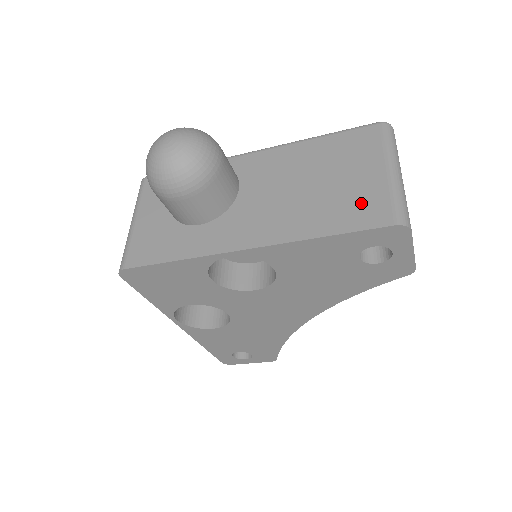
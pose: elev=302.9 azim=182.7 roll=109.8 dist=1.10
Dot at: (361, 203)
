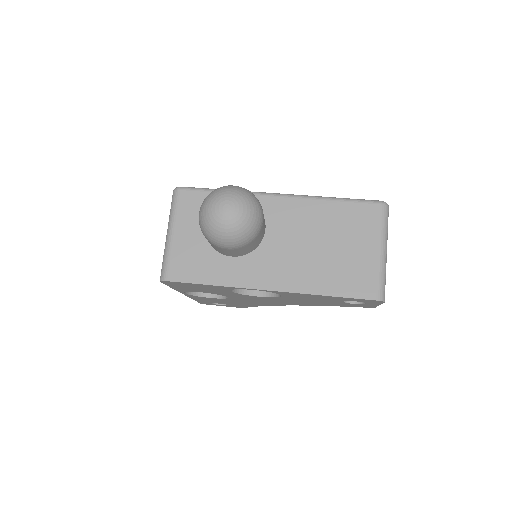
Dot at: (357, 275)
